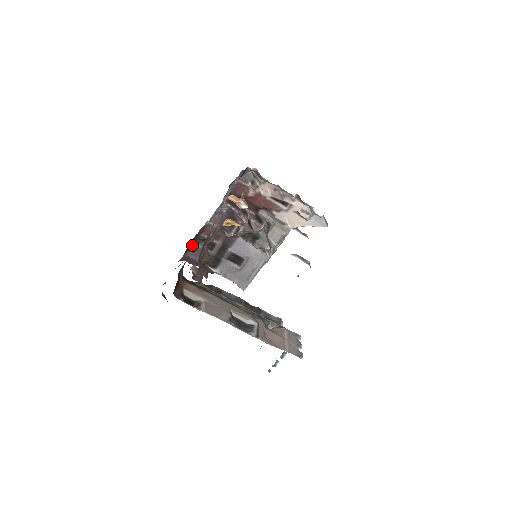
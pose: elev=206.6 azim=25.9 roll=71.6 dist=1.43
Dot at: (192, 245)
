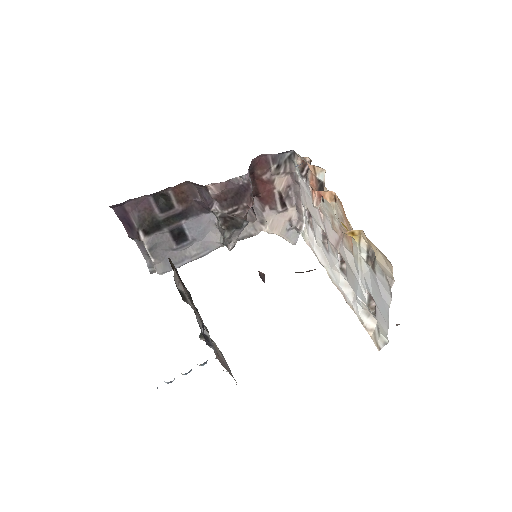
Dot at: occluded
